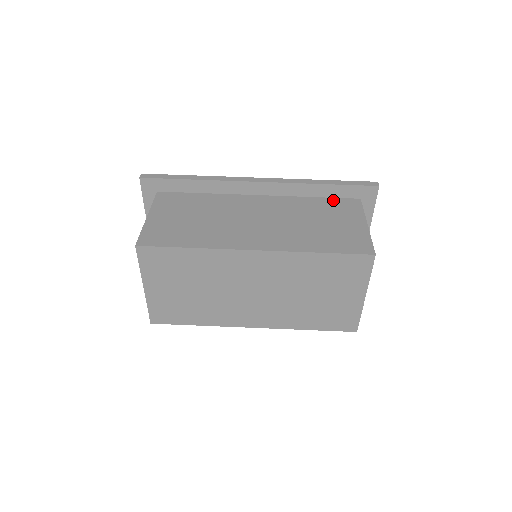
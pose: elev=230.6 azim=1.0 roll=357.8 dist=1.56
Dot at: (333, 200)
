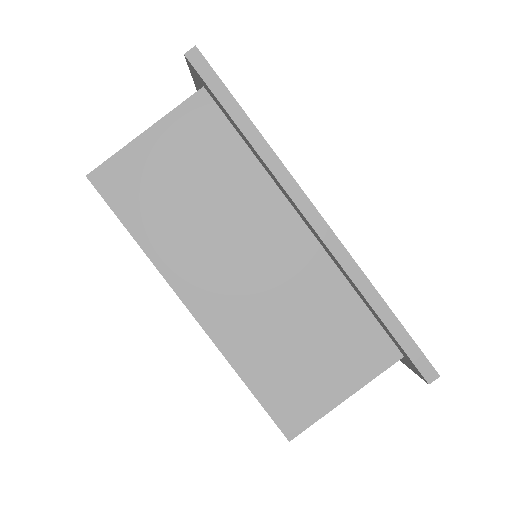
Dot at: (371, 325)
